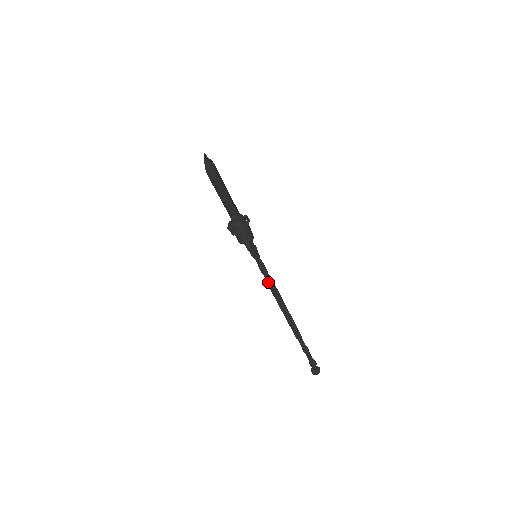
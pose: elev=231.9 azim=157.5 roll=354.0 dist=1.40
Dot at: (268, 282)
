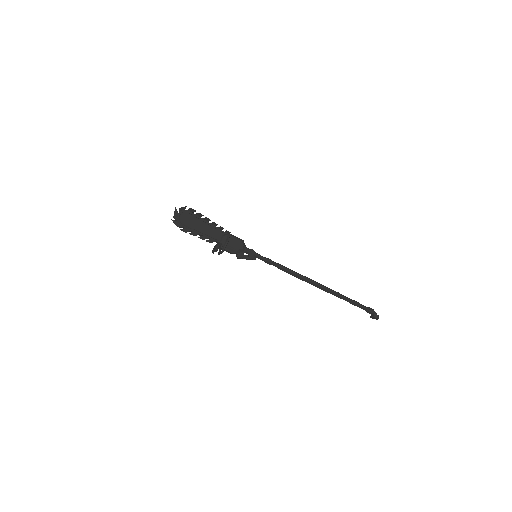
Dot at: occluded
